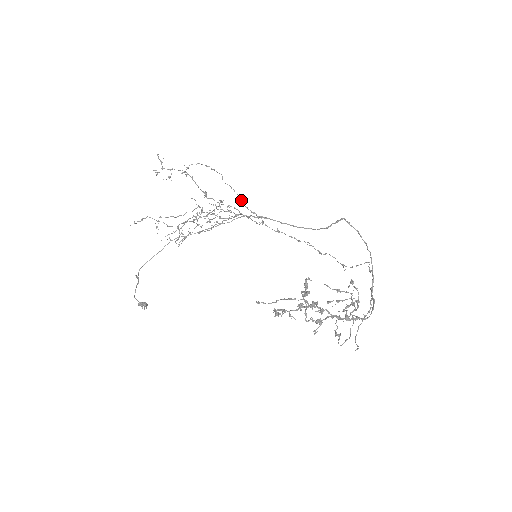
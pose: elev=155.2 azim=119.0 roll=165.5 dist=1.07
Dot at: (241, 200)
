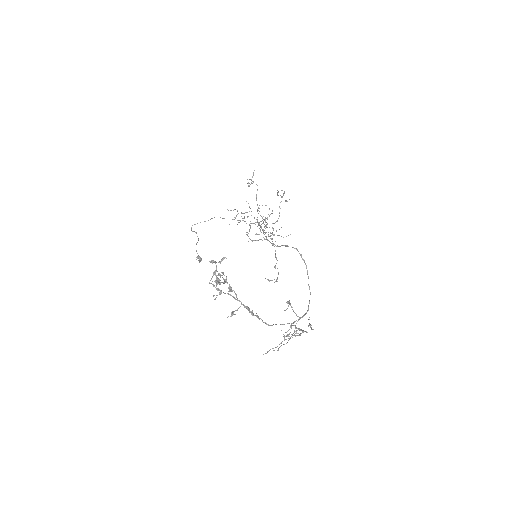
Dot at: occluded
